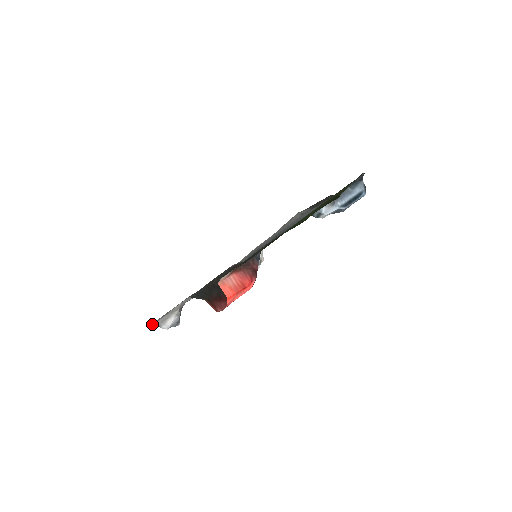
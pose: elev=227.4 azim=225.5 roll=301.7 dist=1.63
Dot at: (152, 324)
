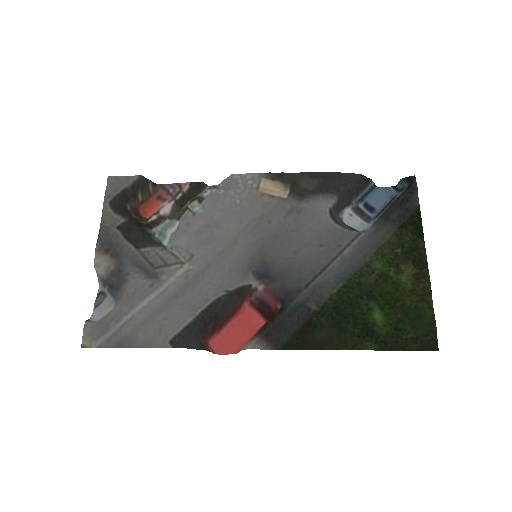
Dot at: (99, 346)
